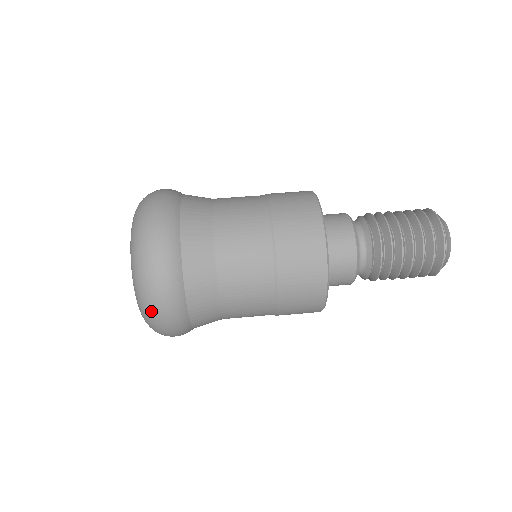
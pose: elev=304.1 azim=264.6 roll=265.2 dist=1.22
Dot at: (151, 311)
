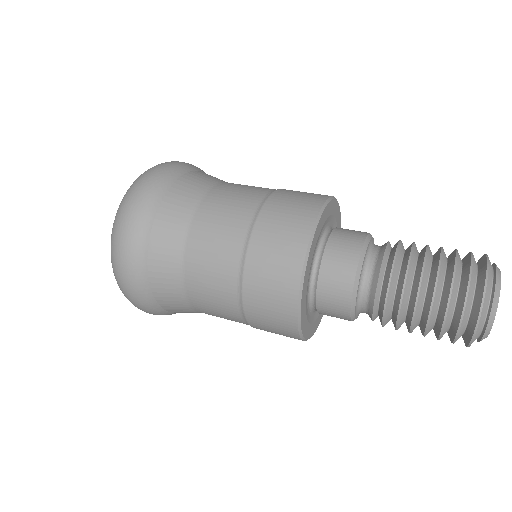
Dot at: (117, 224)
